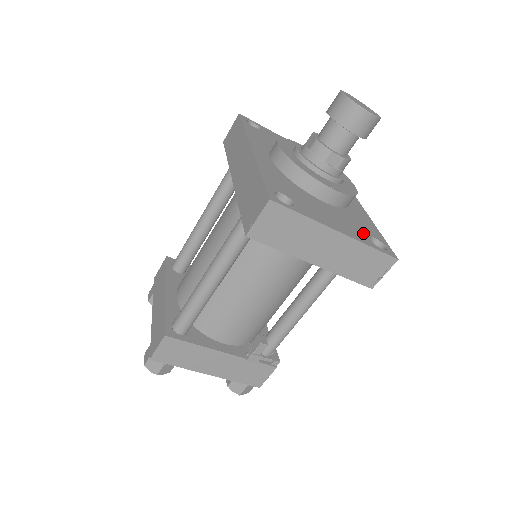
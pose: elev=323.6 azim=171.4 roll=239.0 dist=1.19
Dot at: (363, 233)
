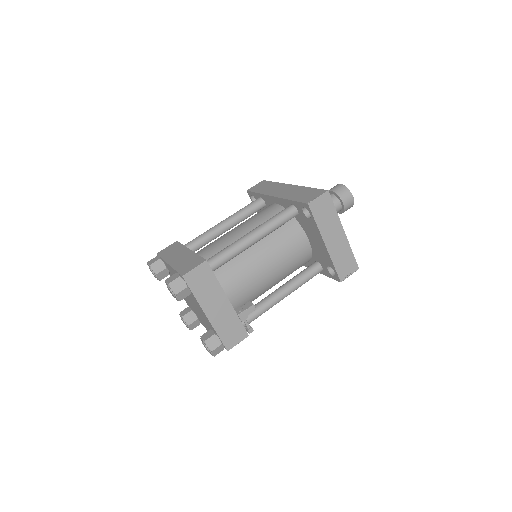
Dot at: occluded
